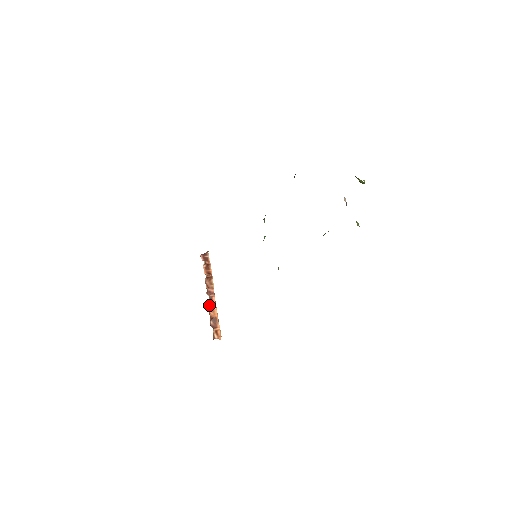
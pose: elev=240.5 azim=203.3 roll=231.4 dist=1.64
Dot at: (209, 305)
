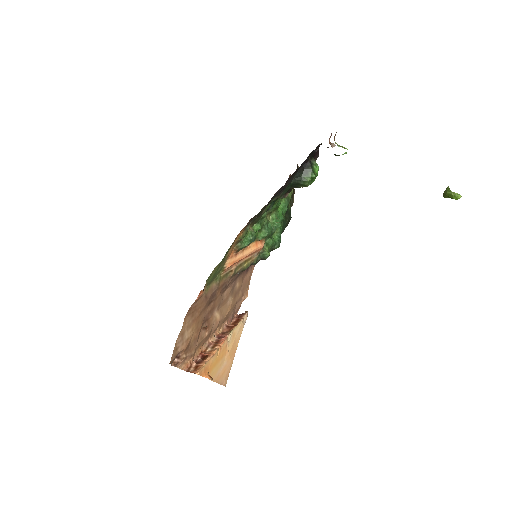
Dot at: (210, 346)
